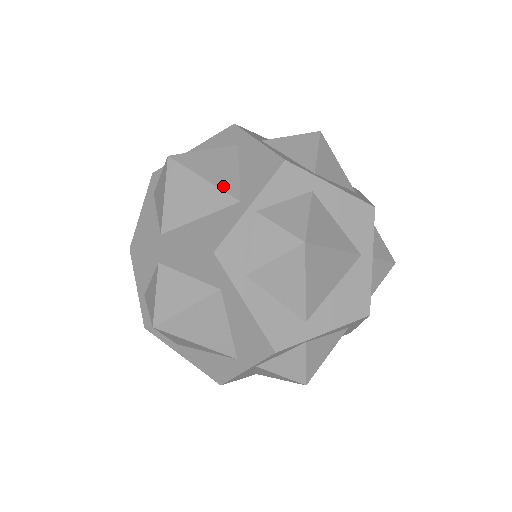
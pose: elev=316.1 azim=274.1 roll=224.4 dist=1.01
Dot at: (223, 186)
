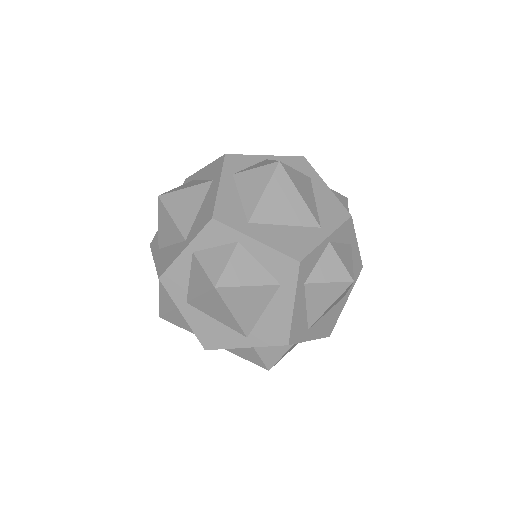
Dot at: occluded
